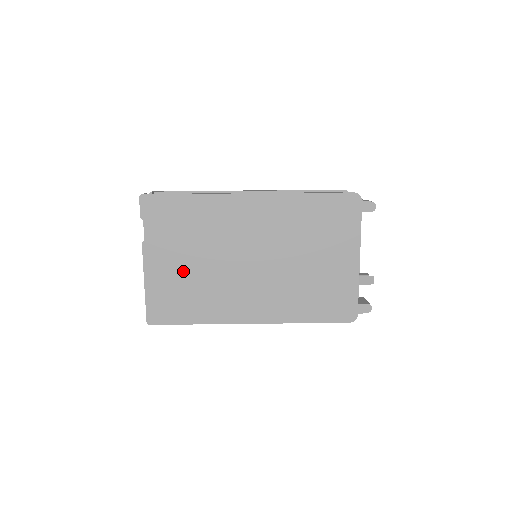
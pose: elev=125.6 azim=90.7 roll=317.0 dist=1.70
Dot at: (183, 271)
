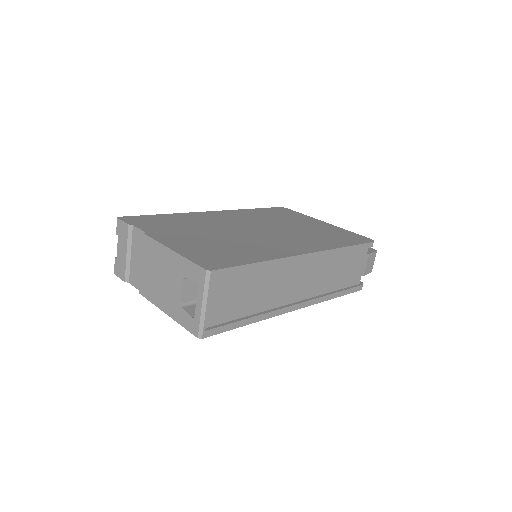
Dot at: (205, 240)
